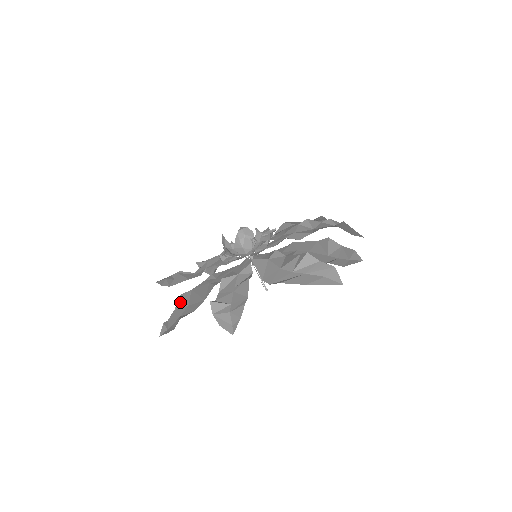
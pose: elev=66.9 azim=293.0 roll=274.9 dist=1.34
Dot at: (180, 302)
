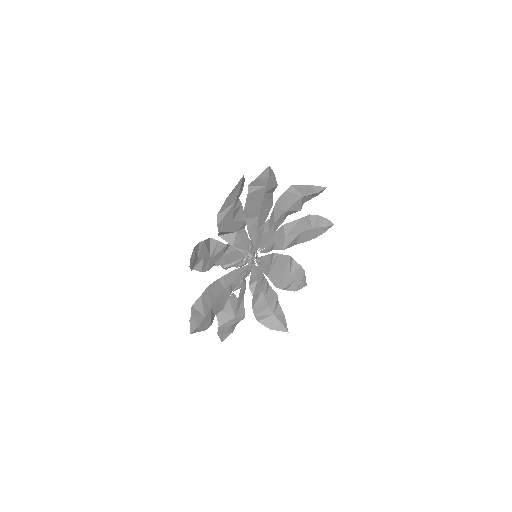
Dot at: (212, 317)
